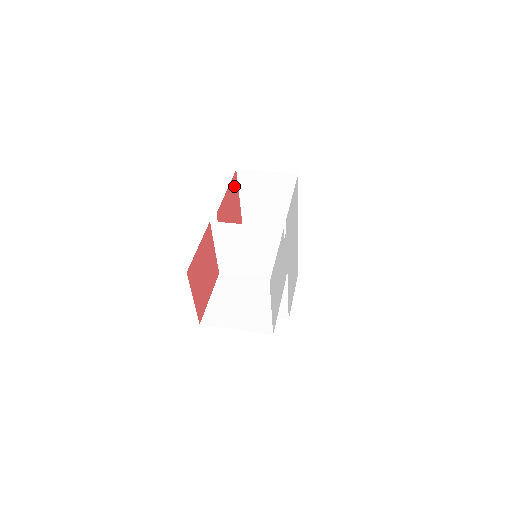
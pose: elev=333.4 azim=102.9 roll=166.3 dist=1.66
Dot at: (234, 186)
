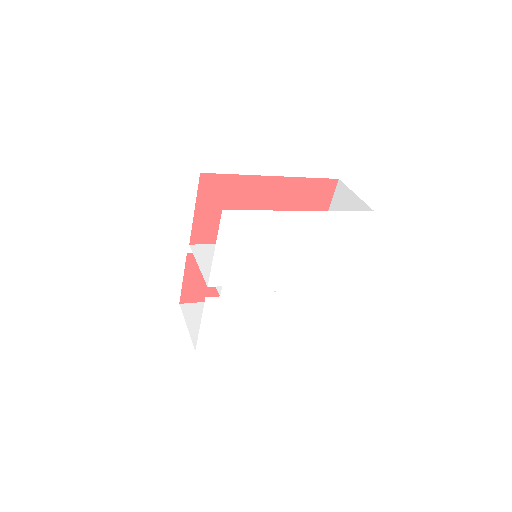
Dot at: (211, 186)
